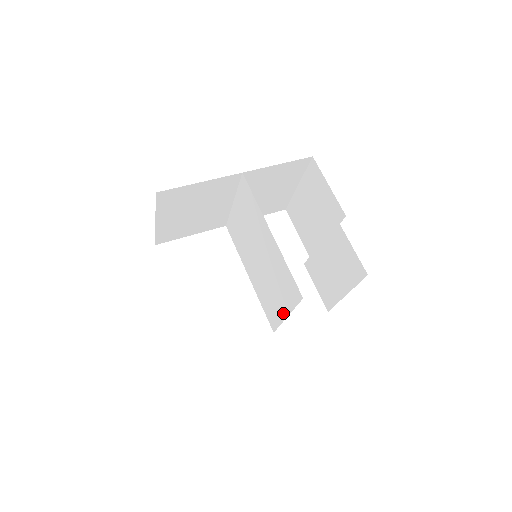
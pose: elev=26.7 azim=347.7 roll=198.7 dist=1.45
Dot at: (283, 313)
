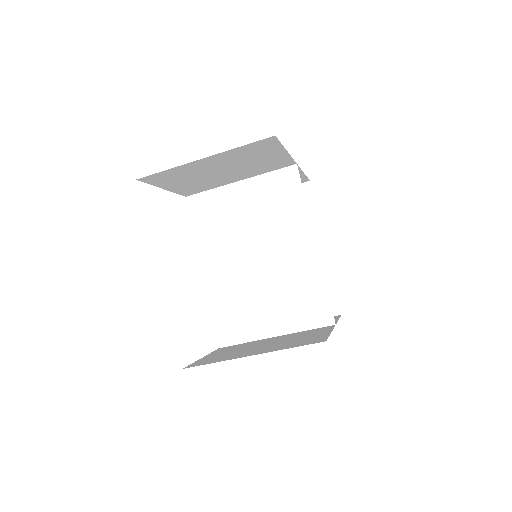
Dot at: (270, 331)
